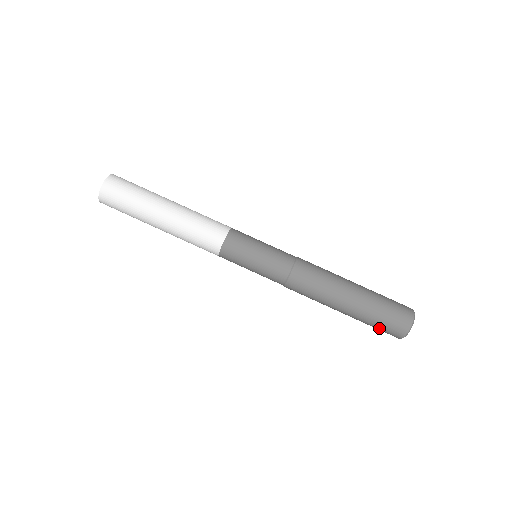
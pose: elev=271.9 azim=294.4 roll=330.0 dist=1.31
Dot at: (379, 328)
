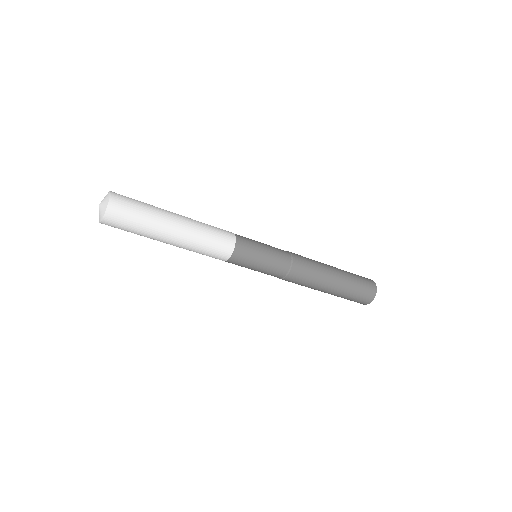
Dot at: occluded
